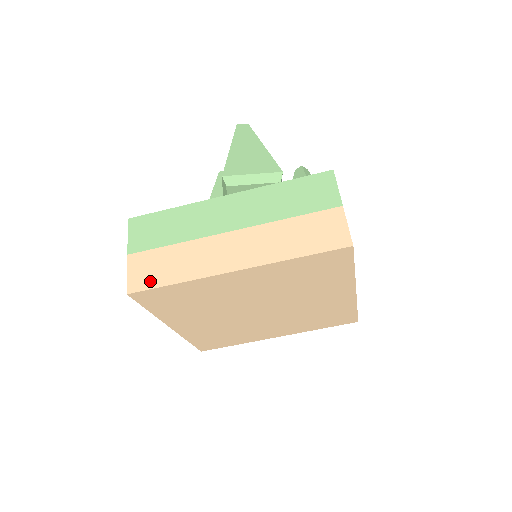
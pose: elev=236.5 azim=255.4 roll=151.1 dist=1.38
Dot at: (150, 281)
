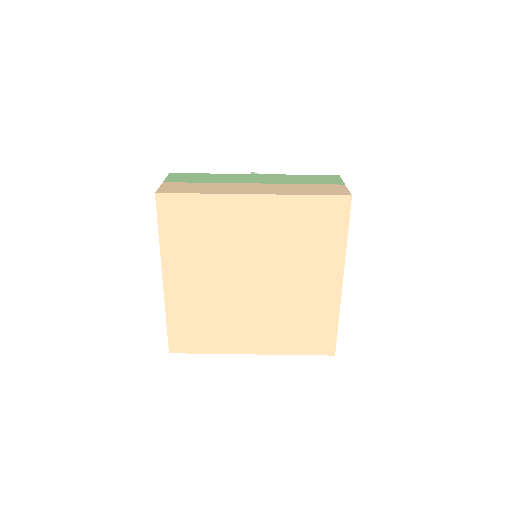
Dot at: (178, 191)
